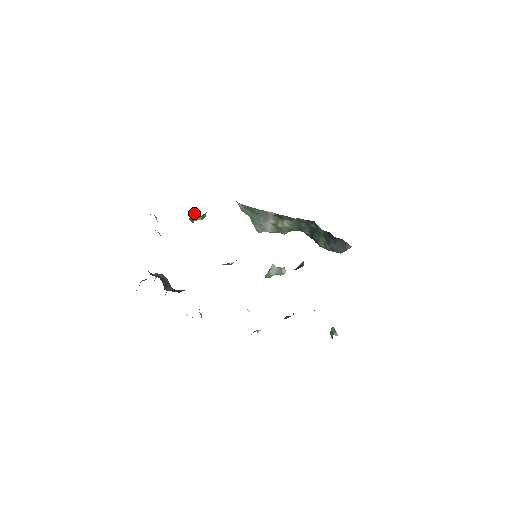
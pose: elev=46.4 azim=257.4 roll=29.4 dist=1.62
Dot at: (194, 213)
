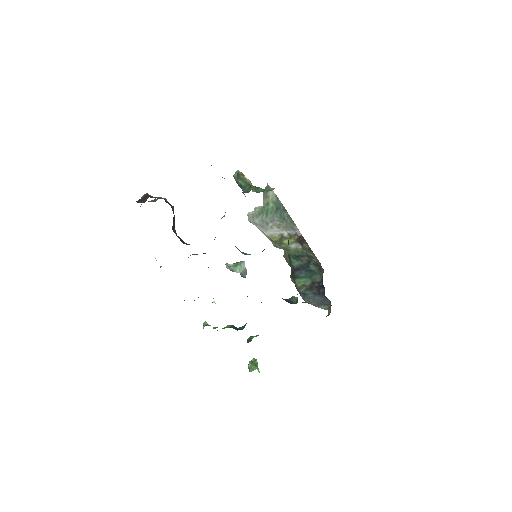
Dot at: (242, 173)
